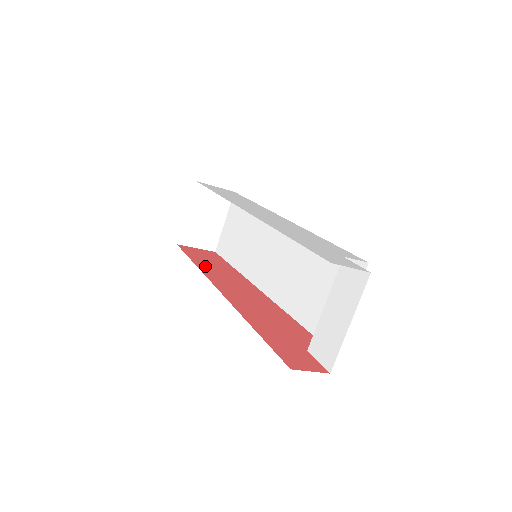
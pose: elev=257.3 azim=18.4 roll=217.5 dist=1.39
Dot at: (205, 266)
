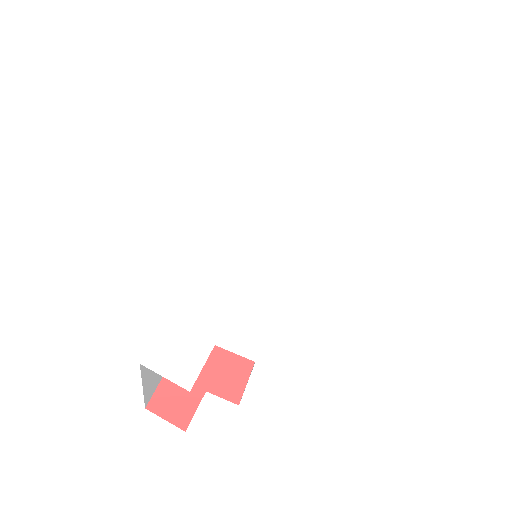
Dot at: occluded
